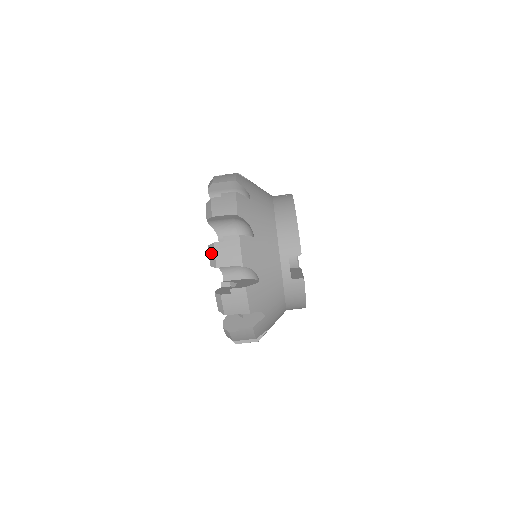
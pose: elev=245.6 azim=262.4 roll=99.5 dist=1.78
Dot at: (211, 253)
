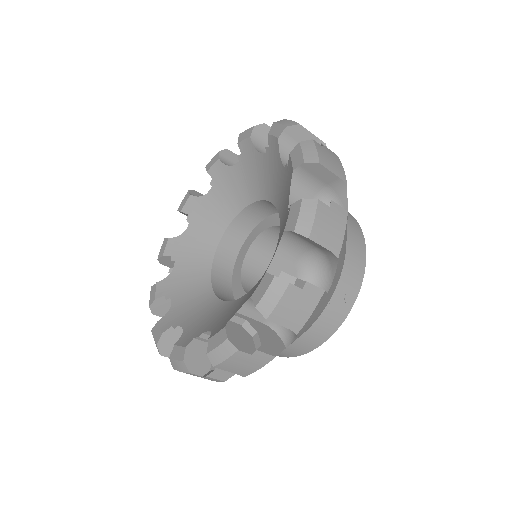
Dot at: (179, 366)
